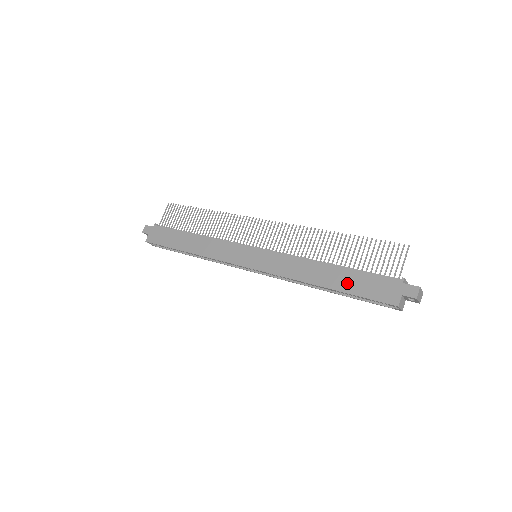
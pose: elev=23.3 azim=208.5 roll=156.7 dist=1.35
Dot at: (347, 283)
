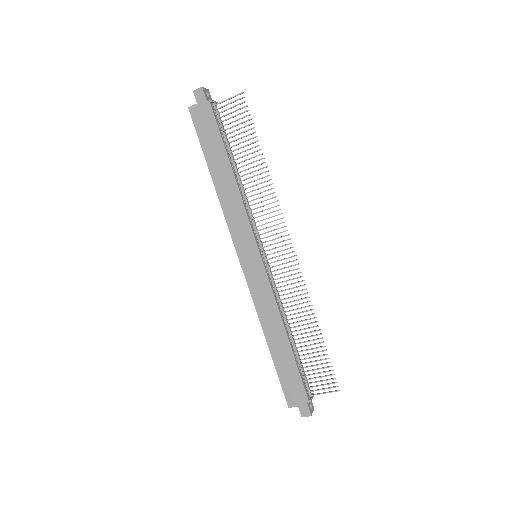
Dot at: (282, 361)
